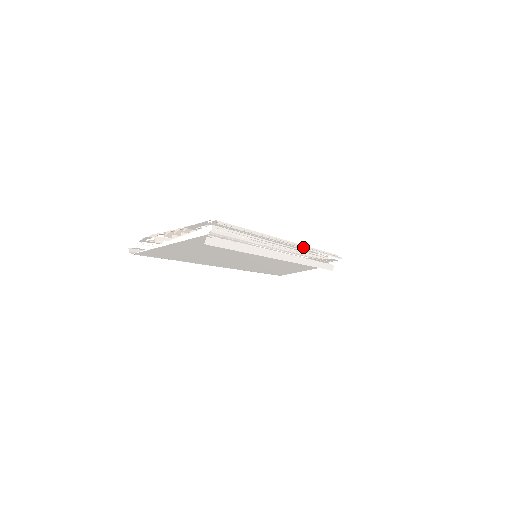
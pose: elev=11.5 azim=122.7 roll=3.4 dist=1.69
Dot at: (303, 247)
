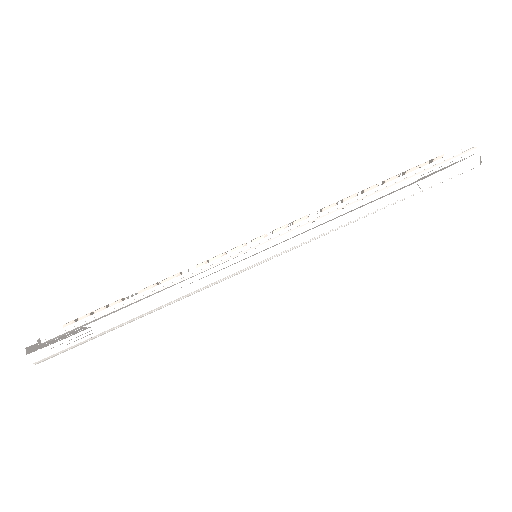
Dot at: occluded
